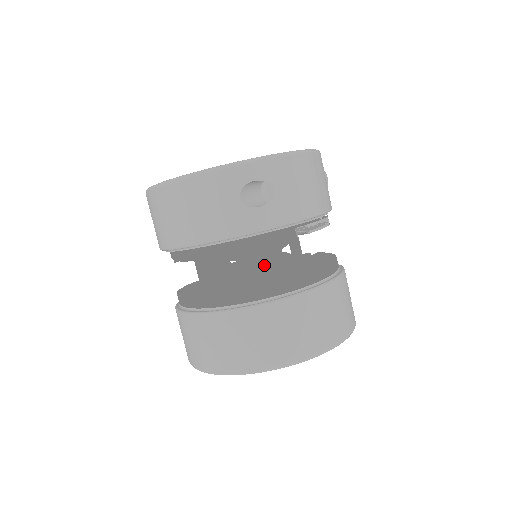
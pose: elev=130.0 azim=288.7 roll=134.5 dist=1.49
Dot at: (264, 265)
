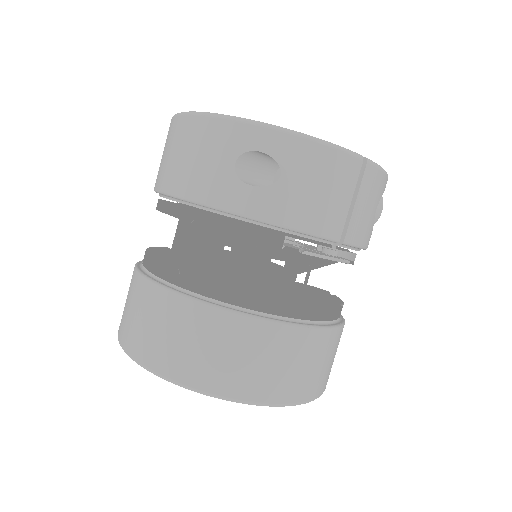
Dot at: (239, 263)
